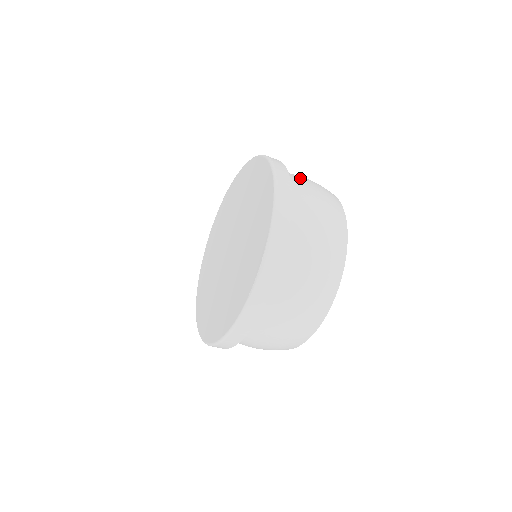
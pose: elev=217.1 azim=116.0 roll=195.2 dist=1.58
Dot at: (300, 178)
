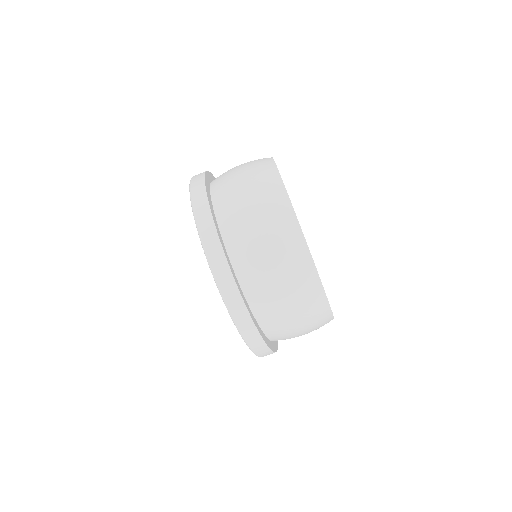
Dot at: (229, 174)
